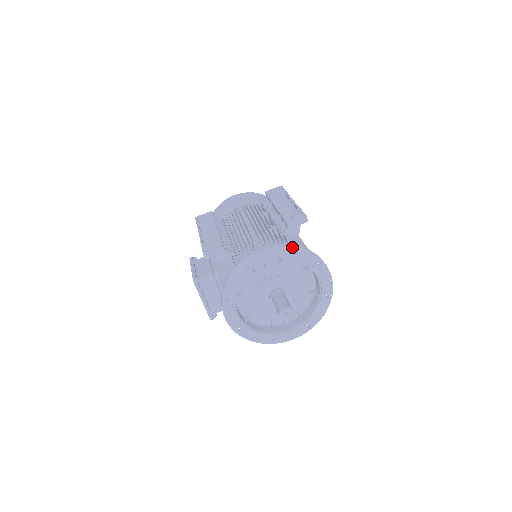
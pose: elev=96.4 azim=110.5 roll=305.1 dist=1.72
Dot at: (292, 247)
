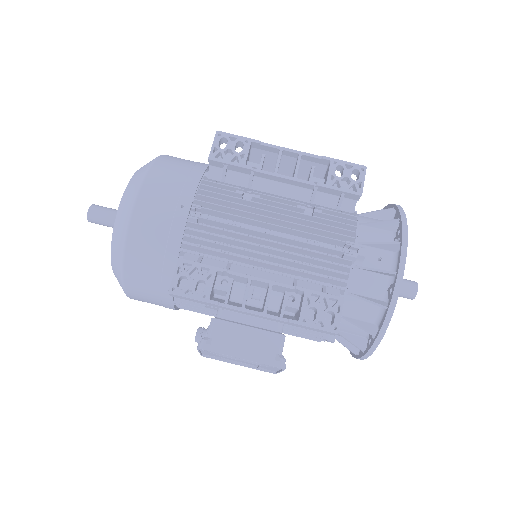
Dot at: (406, 223)
